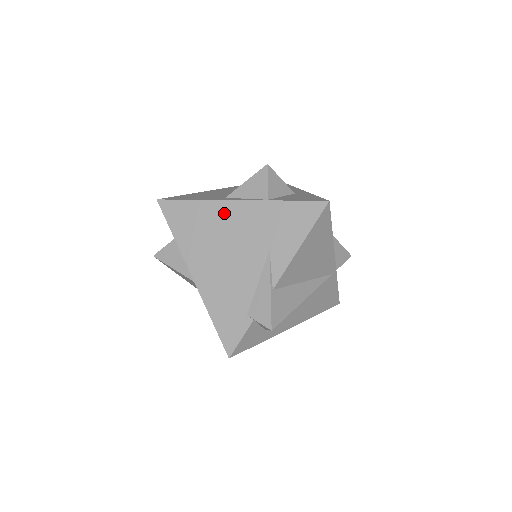
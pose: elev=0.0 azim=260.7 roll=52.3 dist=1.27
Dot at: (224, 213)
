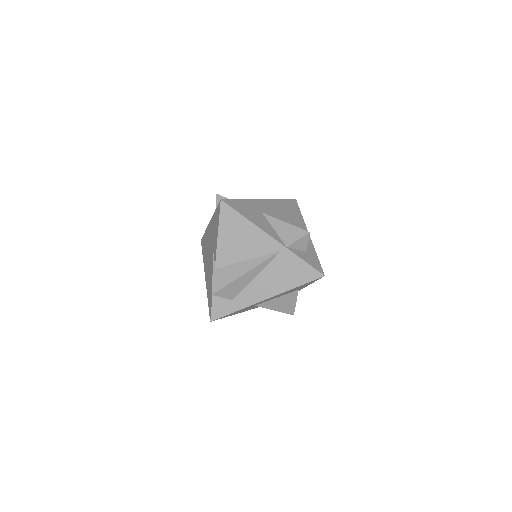
Dot at: (208, 233)
